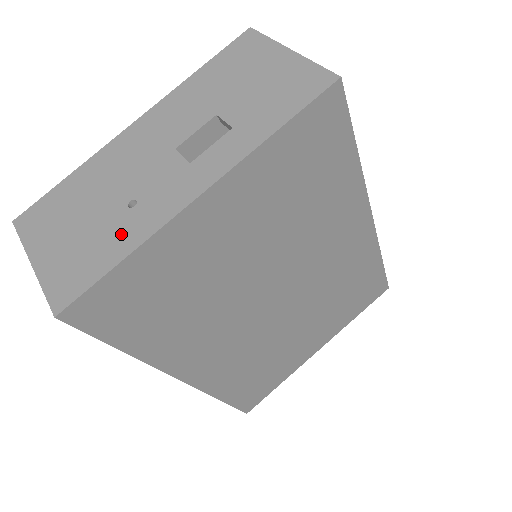
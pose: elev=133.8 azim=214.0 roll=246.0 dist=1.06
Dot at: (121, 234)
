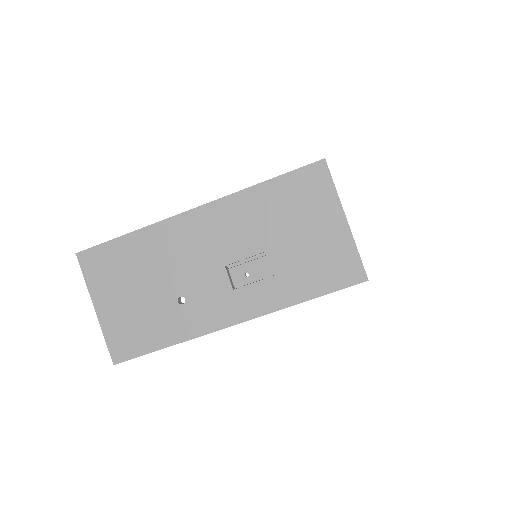
Dot at: (169, 324)
